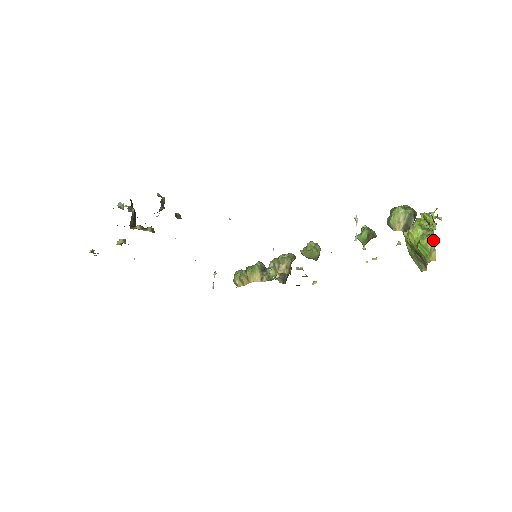
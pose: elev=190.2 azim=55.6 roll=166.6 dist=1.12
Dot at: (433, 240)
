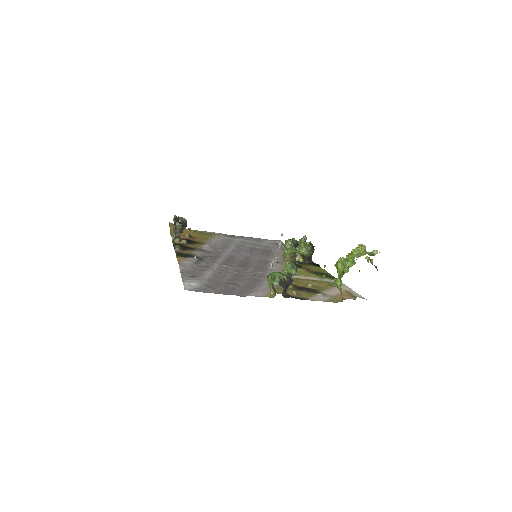
Dot at: (340, 284)
